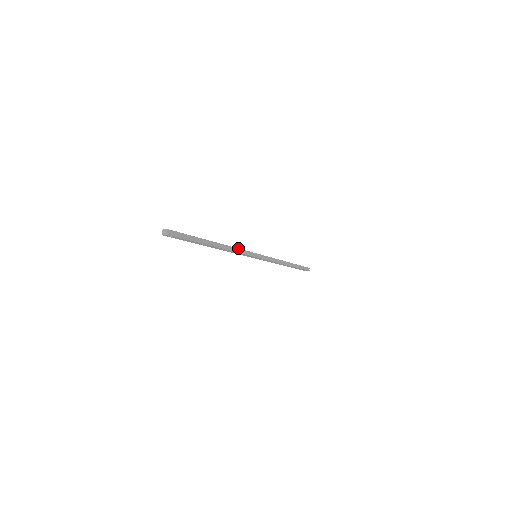
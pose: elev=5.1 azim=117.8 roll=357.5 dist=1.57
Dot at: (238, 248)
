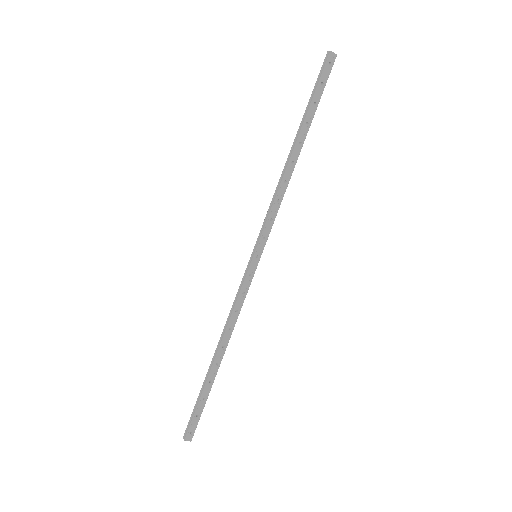
Dot at: (278, 202)
